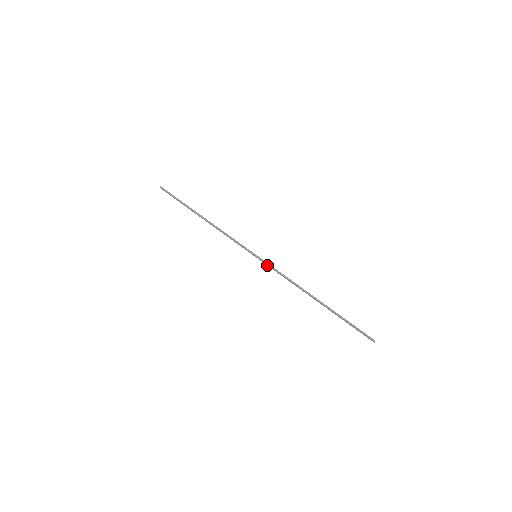
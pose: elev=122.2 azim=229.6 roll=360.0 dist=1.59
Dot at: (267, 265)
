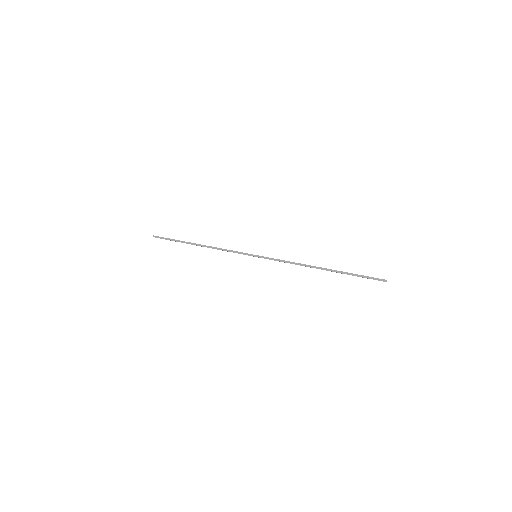
Dot at: occluded
